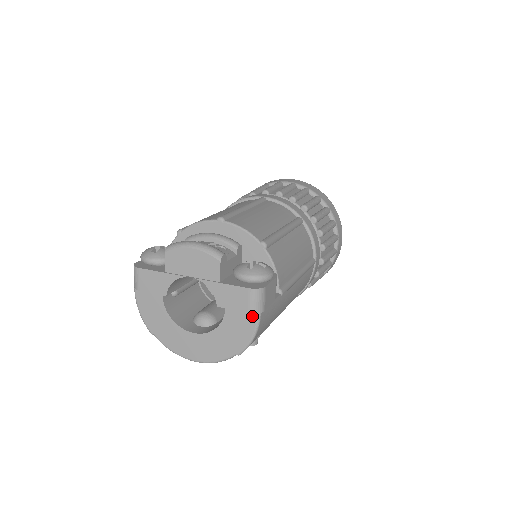
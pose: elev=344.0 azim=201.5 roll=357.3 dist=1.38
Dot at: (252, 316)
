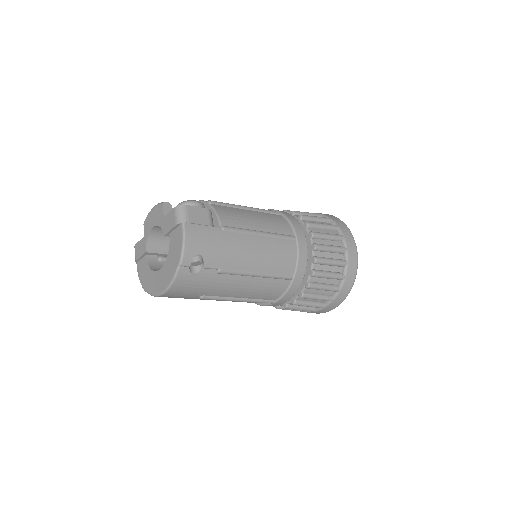
Dot at: (180, 228)
